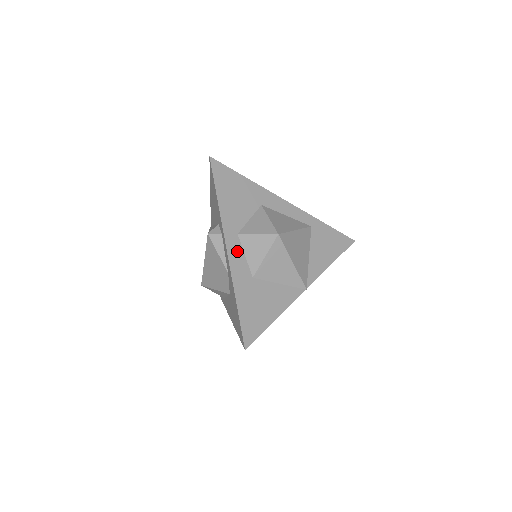
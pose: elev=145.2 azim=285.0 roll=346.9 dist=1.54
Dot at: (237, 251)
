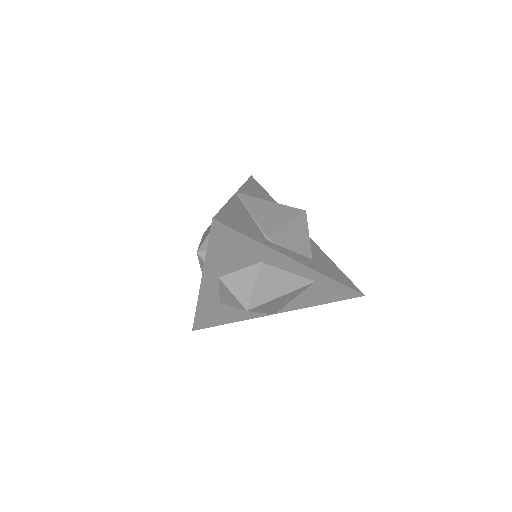
Dot at: (212, 287)
